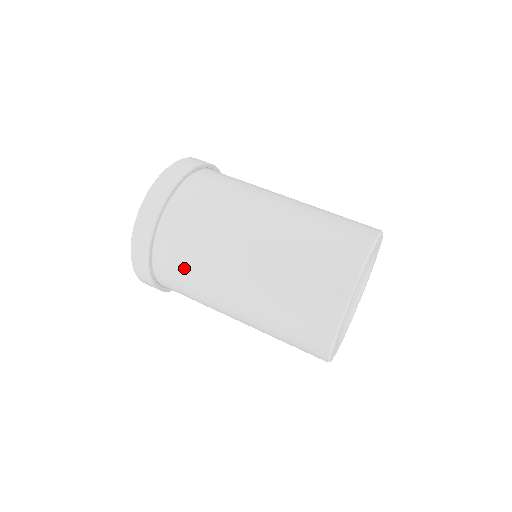
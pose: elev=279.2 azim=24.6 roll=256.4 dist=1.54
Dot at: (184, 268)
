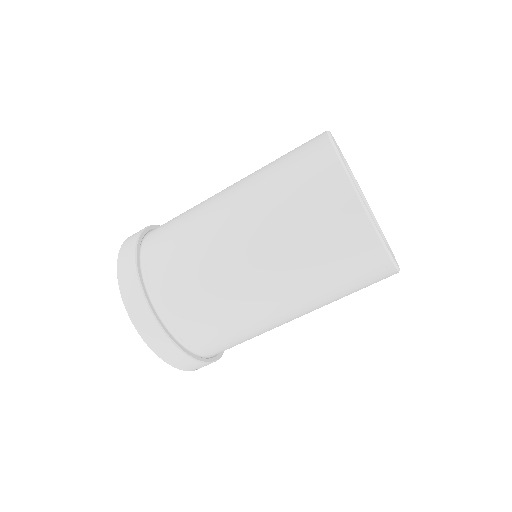
Dot at: (210, 322)
